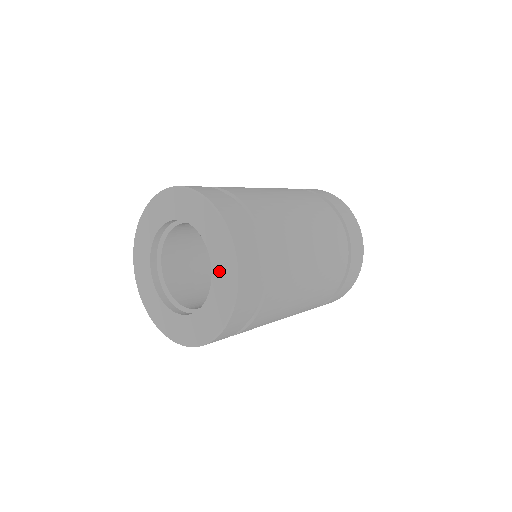
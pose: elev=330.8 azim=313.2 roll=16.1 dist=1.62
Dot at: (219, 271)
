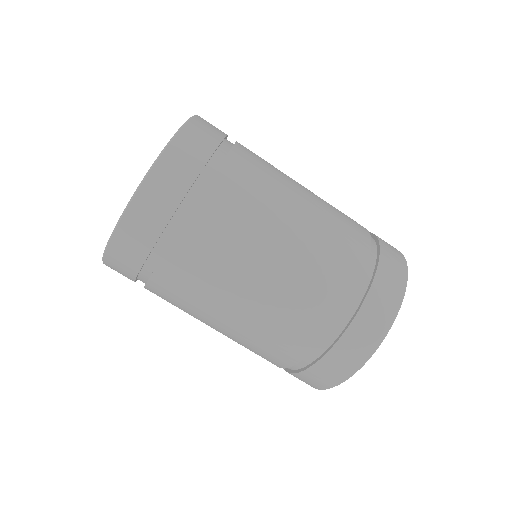
Dot at: occluded
